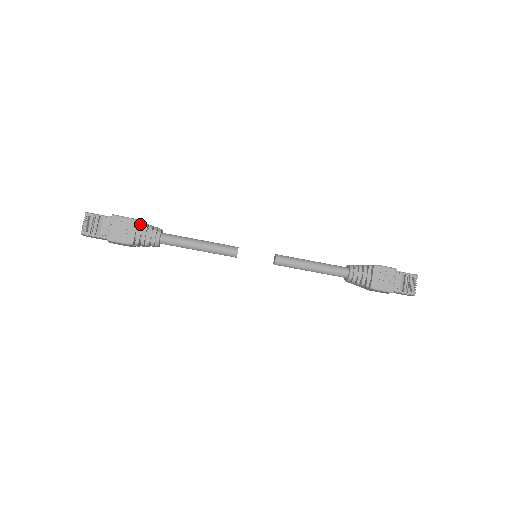
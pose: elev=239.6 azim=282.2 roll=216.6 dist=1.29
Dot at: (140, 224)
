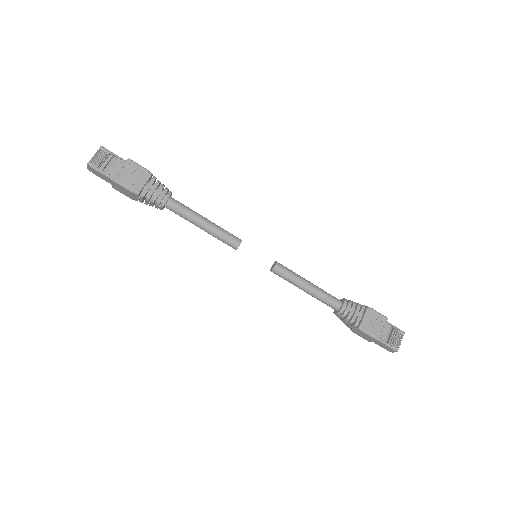
Dot at: (153, 178)
